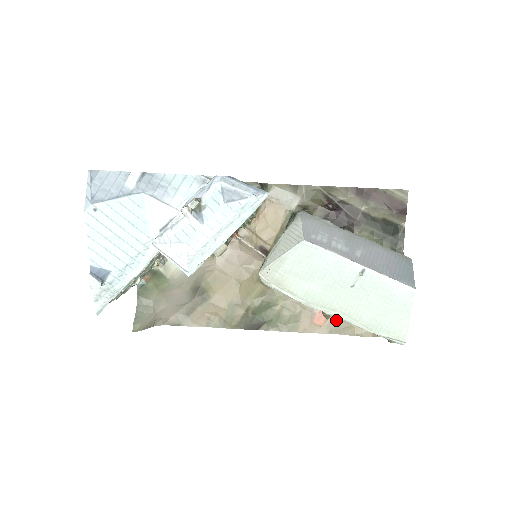
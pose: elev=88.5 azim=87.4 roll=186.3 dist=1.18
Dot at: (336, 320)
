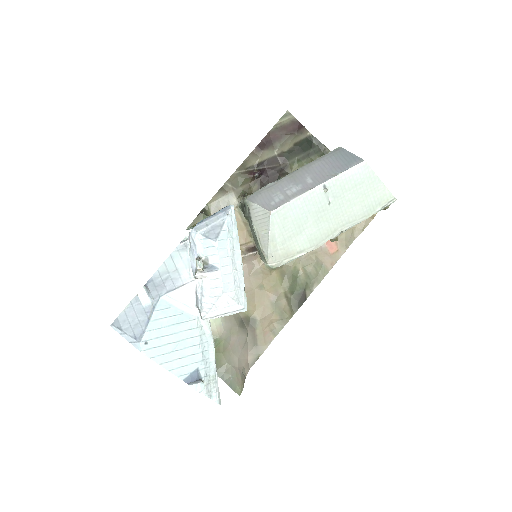
Dot at: (341, 236)
